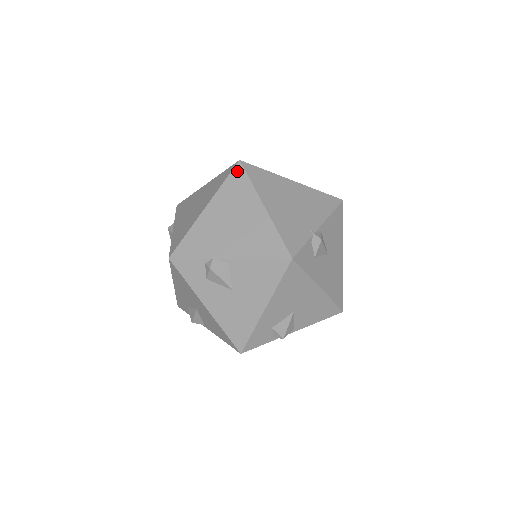
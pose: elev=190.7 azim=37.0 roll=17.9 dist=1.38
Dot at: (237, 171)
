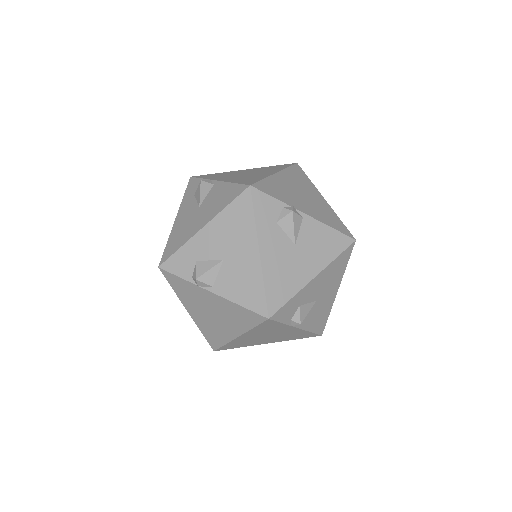
Dot at: (288, 164)
